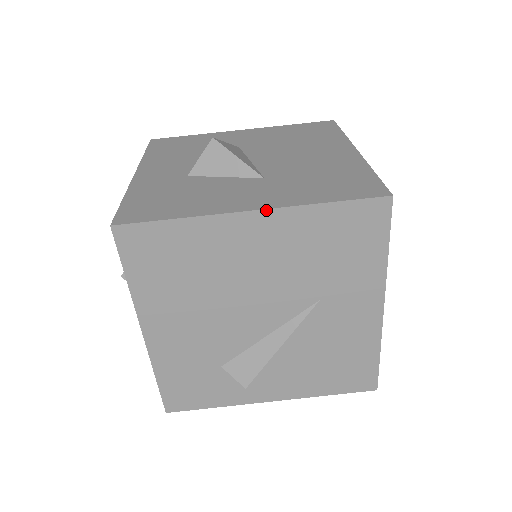
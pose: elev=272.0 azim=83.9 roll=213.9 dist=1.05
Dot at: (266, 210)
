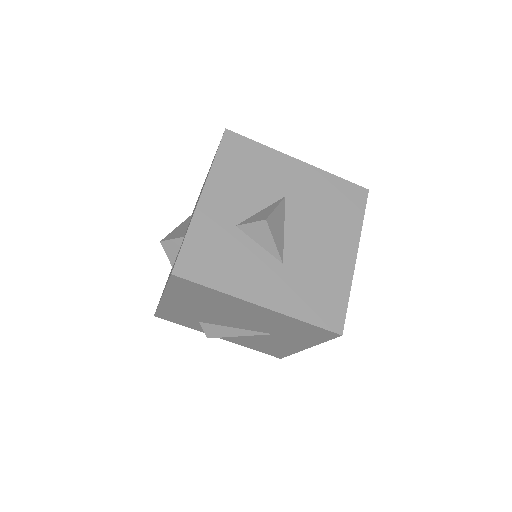
Dot at: (268, 309)
